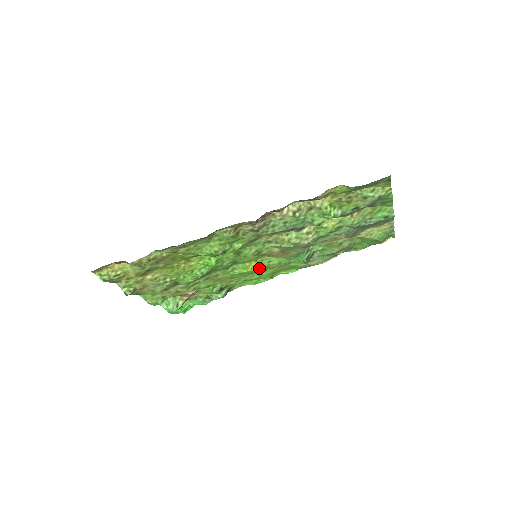
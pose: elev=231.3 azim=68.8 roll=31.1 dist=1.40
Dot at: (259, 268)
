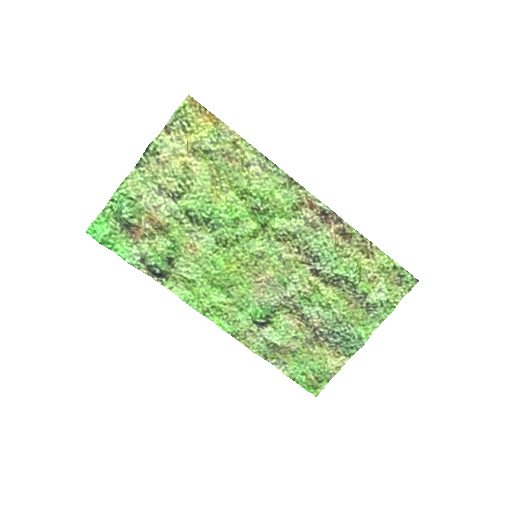
Dot at: (230, 277)
